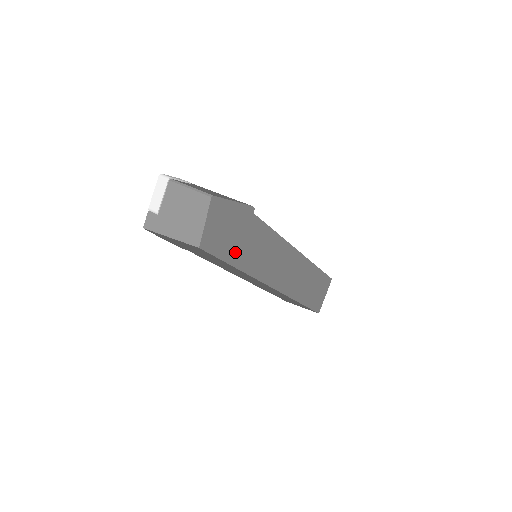
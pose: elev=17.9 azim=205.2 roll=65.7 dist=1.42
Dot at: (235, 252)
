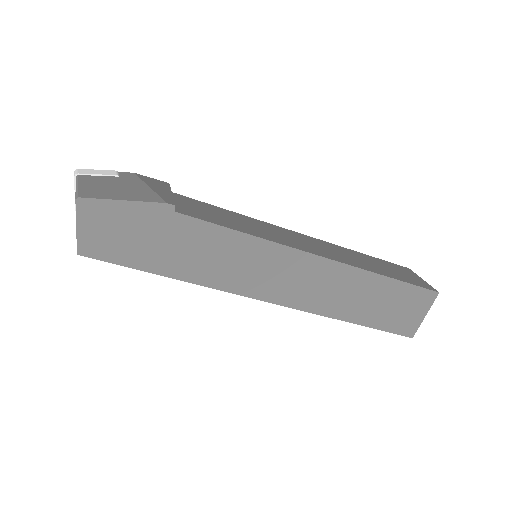
Dot at: (153, 258)
